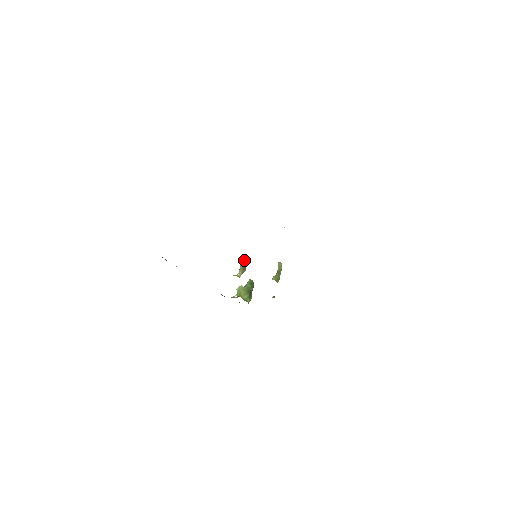
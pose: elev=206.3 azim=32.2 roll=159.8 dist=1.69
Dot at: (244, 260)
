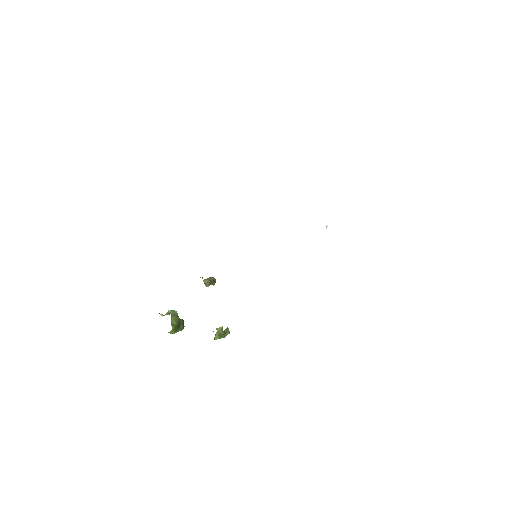
Dot at: occluded
